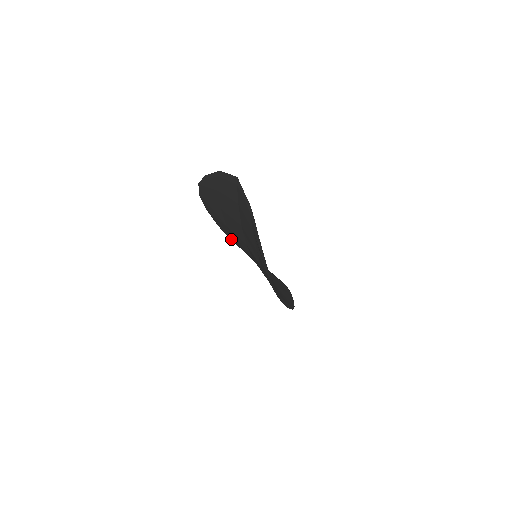
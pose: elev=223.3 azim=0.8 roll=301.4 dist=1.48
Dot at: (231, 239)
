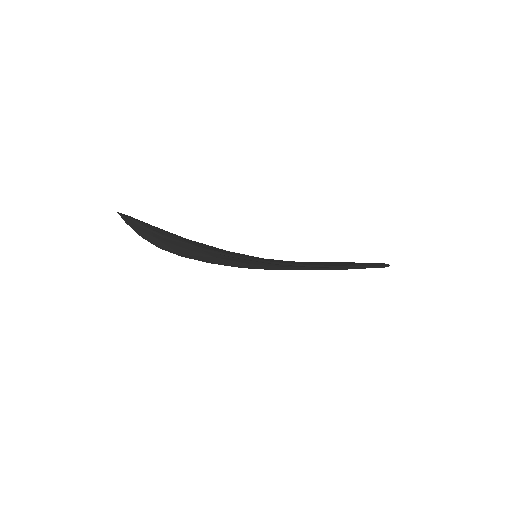
Dot at: (260, 268)
